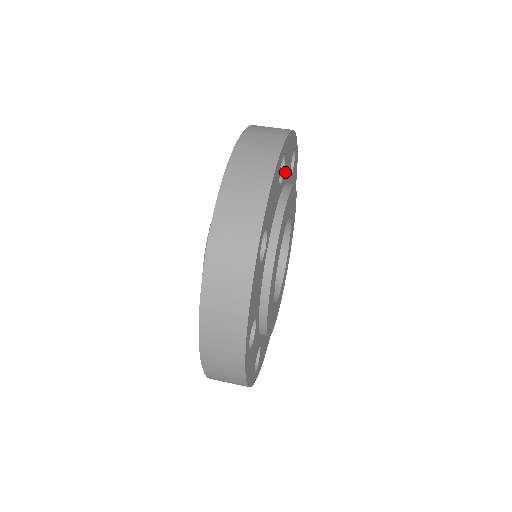
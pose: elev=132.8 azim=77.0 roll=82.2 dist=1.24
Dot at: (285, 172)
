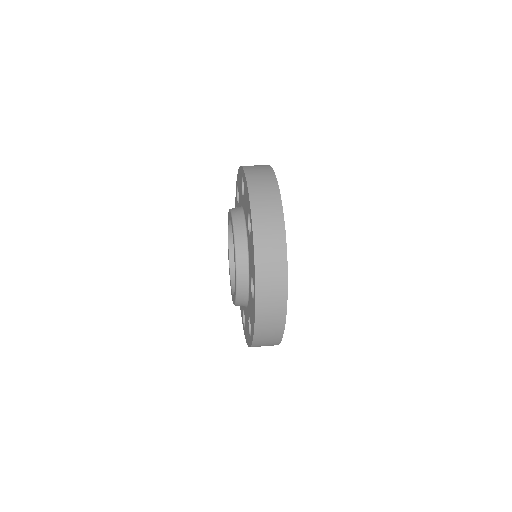
Dot at: occluded
